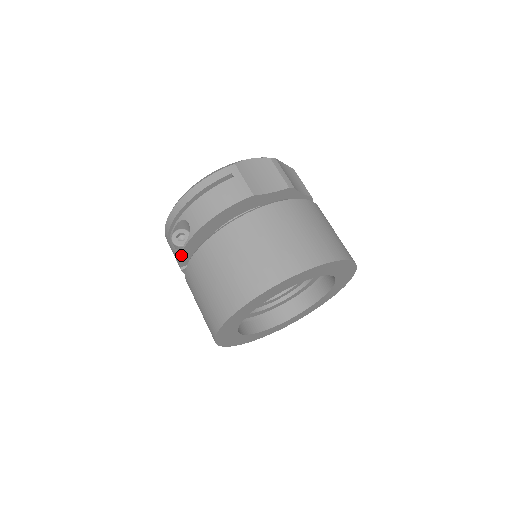
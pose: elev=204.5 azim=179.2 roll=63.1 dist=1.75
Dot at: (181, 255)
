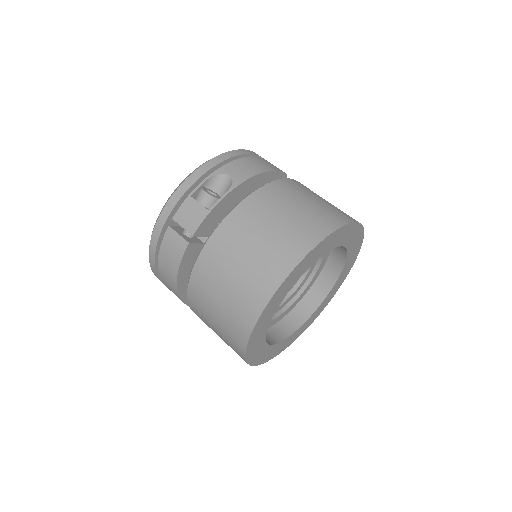
Dot at: (211, 210)
